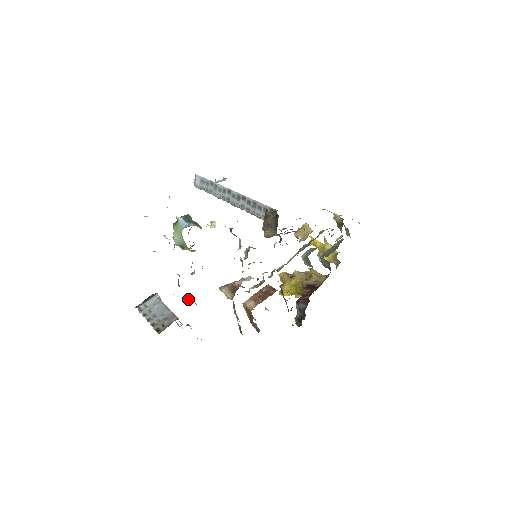
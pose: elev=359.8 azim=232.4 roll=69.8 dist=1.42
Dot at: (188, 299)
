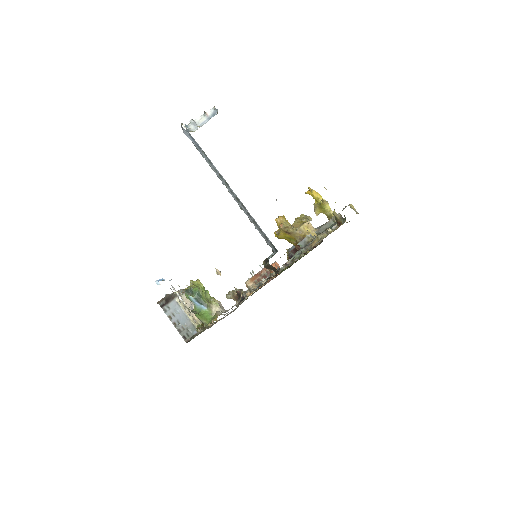
Dot at: occluded
